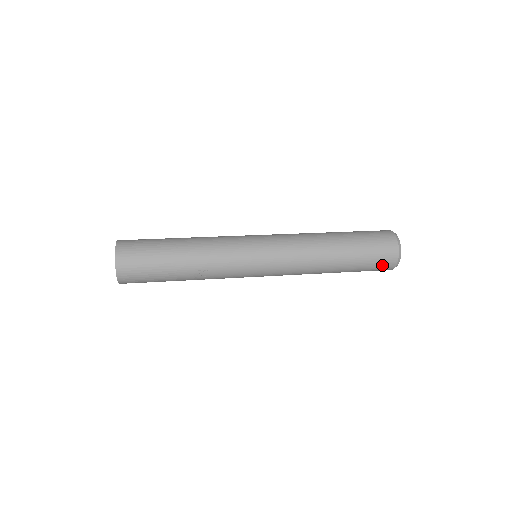
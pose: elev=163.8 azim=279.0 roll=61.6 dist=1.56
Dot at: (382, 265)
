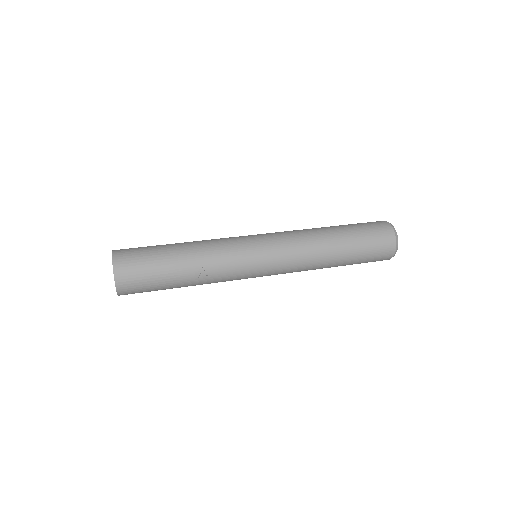
Dot at: (382, 249)
